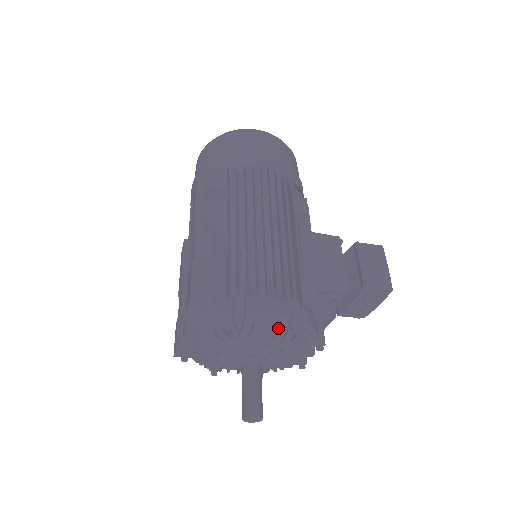
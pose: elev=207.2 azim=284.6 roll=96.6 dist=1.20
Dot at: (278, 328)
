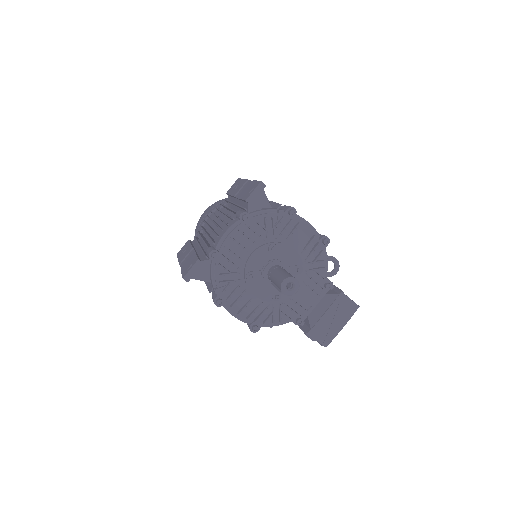
Dot at: (312, 236)
